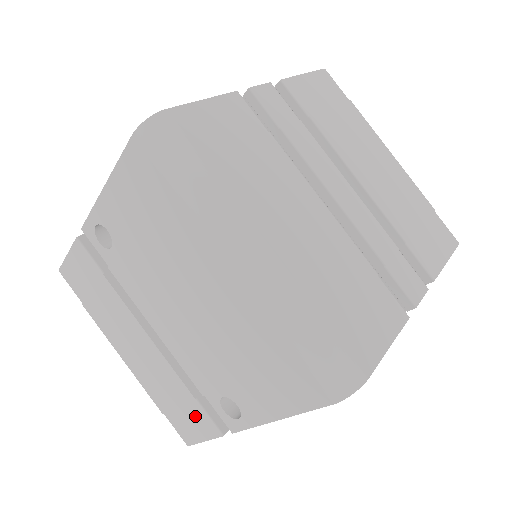
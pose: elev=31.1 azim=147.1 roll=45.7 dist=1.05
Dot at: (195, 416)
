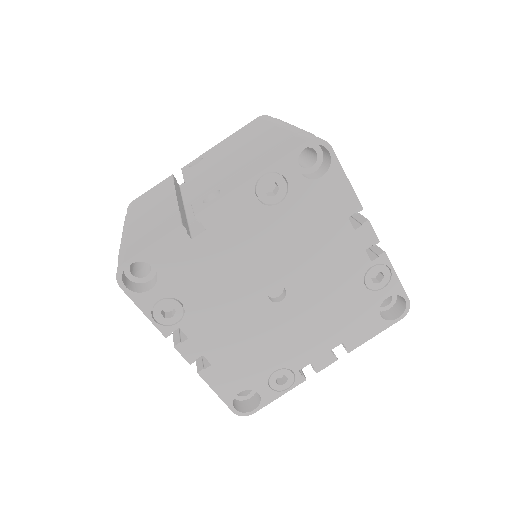
Dot at: (164, 227)
